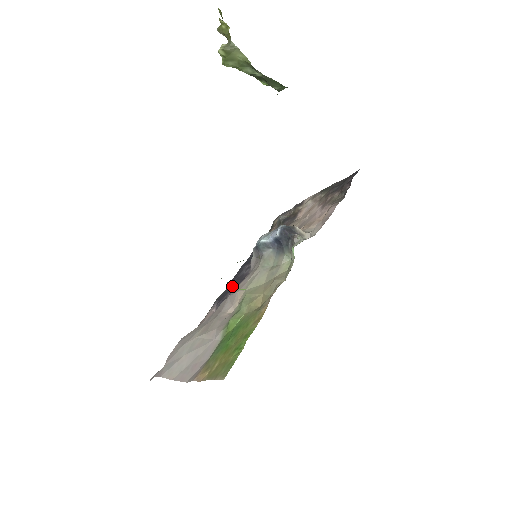
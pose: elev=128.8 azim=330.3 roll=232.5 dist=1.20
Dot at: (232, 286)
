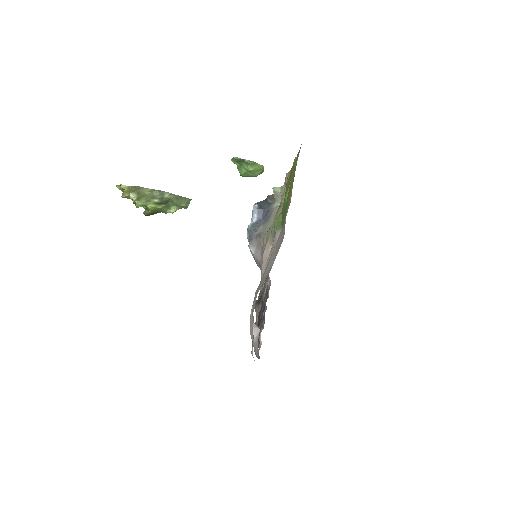
Dot at: occluded
